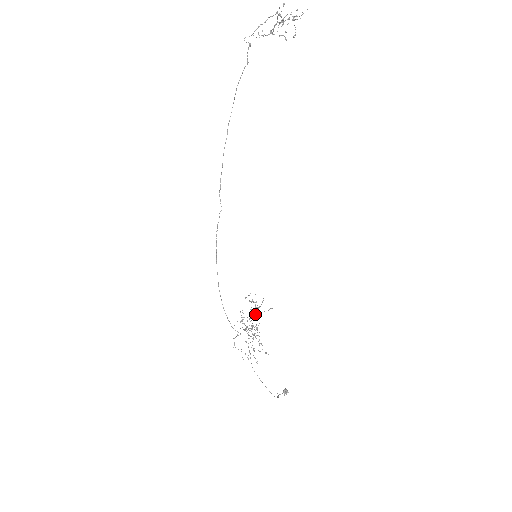
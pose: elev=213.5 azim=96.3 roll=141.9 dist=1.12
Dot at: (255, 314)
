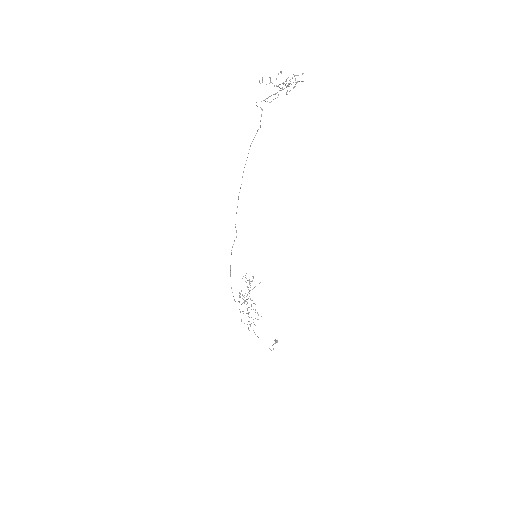
Dot at: occluded
